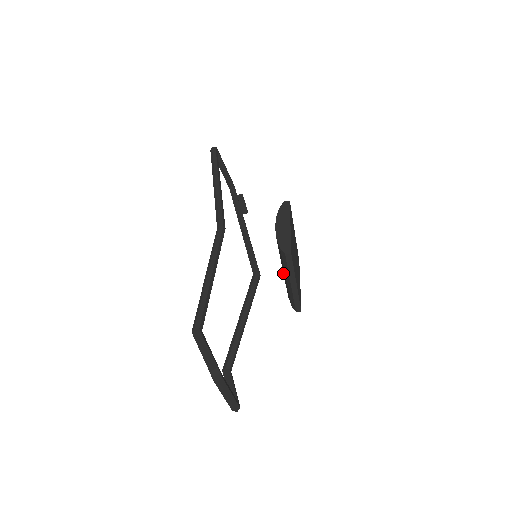
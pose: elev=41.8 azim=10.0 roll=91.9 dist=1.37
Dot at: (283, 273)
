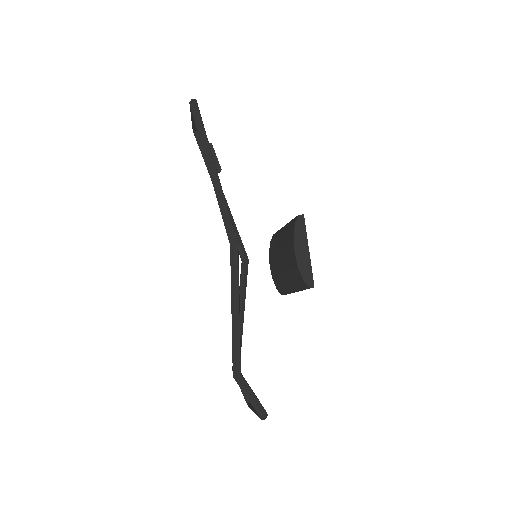
Dot at: (282, 273)
